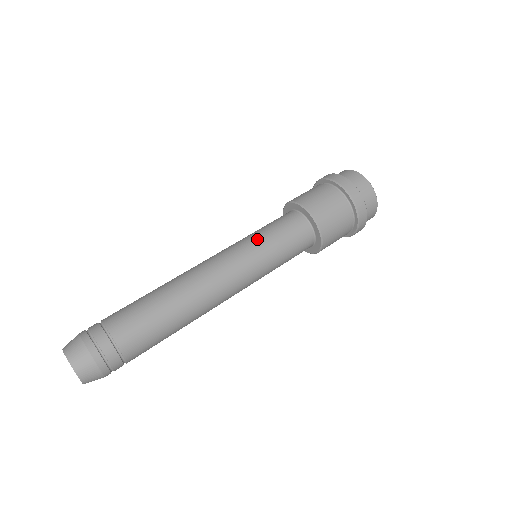
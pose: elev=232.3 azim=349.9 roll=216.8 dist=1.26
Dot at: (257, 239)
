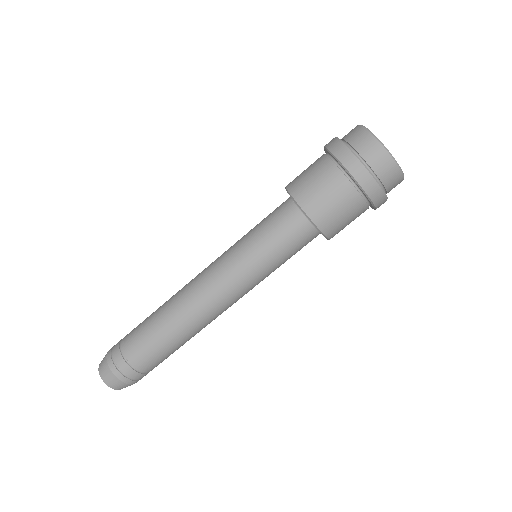
Dot at: (251, 252)
